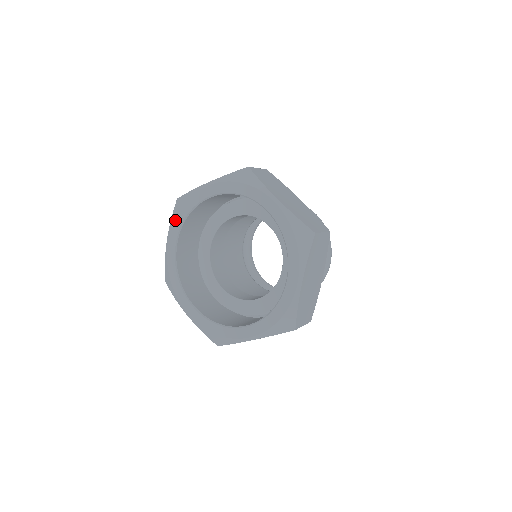
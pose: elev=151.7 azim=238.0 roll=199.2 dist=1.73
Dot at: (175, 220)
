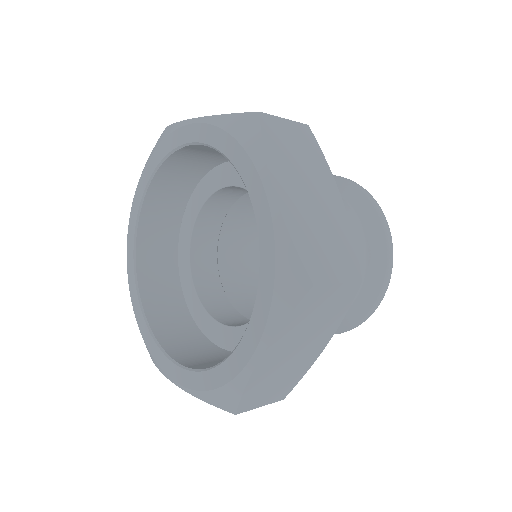
Dot at: (150, 160)
